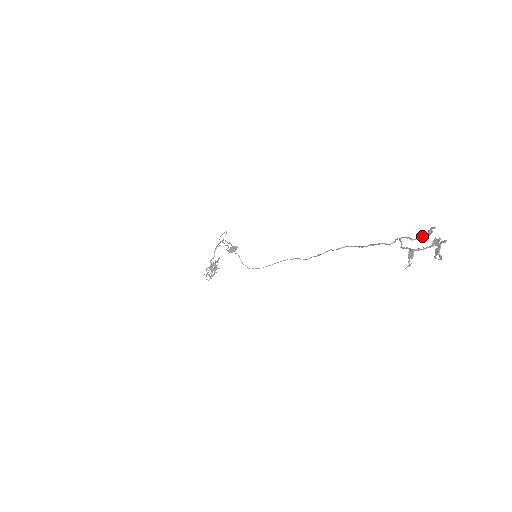
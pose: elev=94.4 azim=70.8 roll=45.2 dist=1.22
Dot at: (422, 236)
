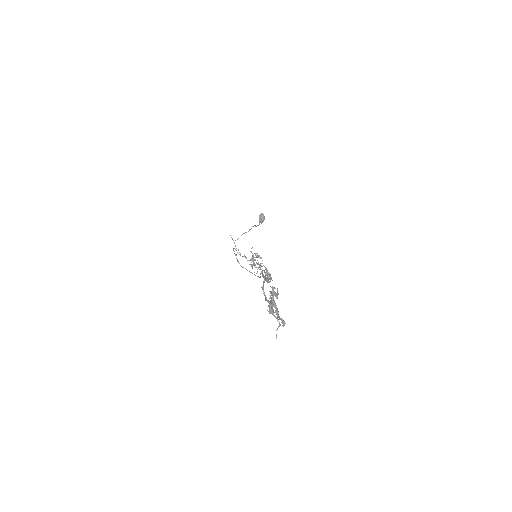
Dot at: (270, 277)
